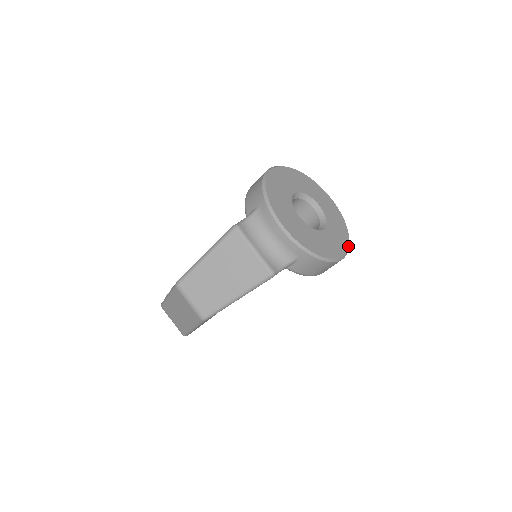
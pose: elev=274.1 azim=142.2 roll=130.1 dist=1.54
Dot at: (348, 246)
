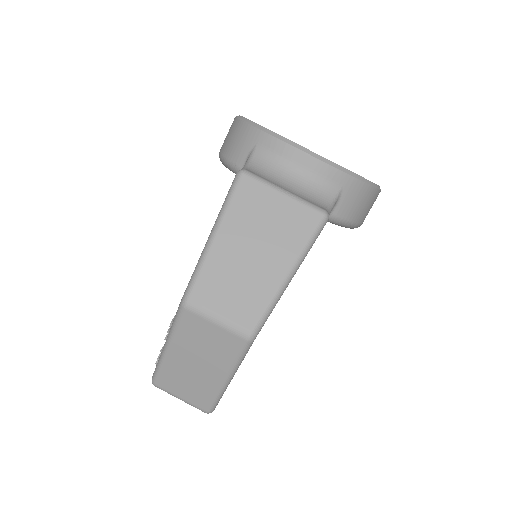
Dot at: occluded
